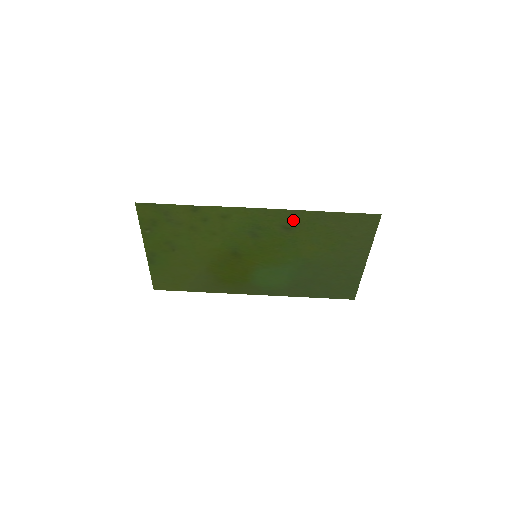
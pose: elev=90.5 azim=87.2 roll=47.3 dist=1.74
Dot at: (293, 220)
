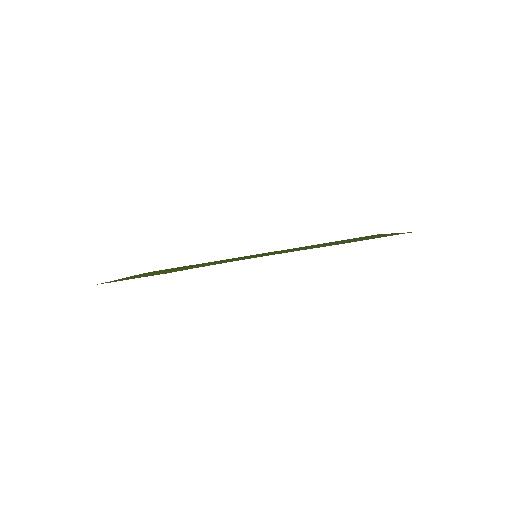
Dot at: occluded
